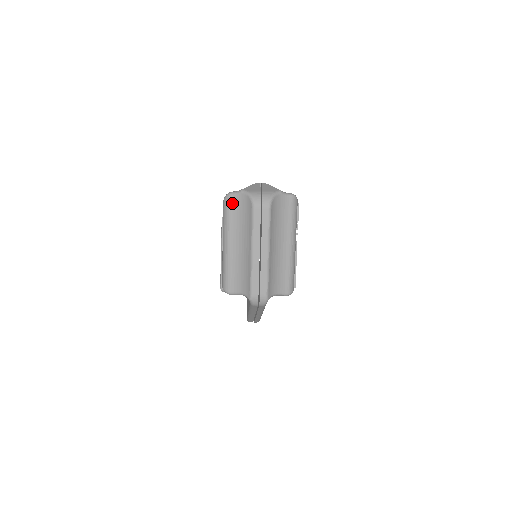
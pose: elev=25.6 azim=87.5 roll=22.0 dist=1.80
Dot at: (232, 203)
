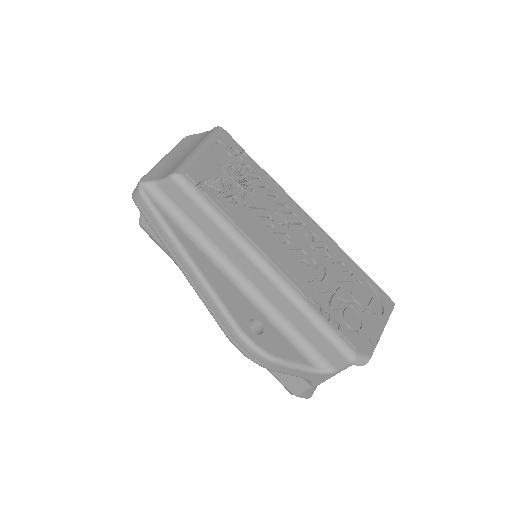
Dot at: occluded
